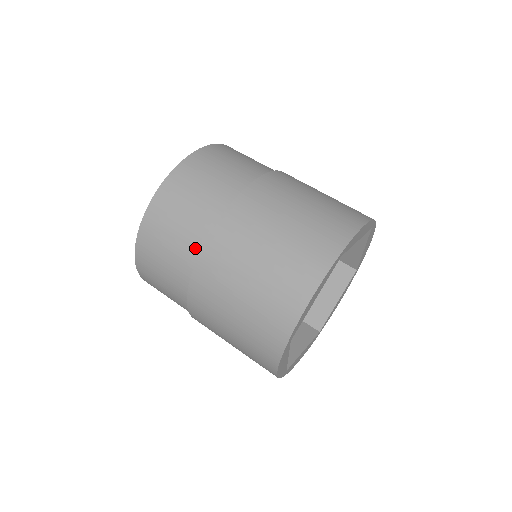
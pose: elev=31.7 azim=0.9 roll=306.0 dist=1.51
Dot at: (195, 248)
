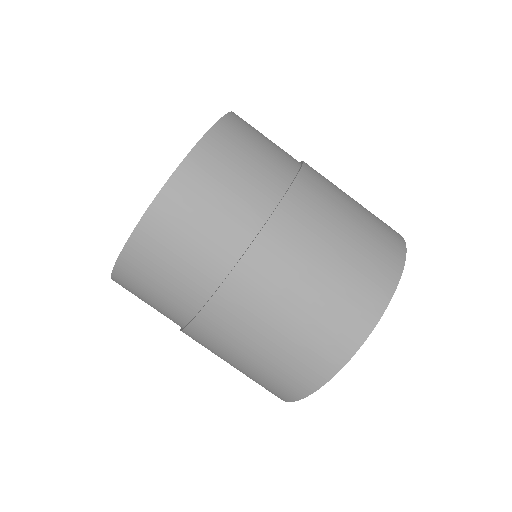
Dot at: (195, 301)
